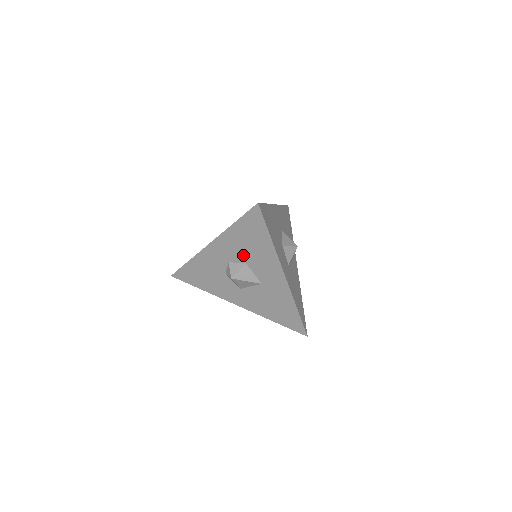
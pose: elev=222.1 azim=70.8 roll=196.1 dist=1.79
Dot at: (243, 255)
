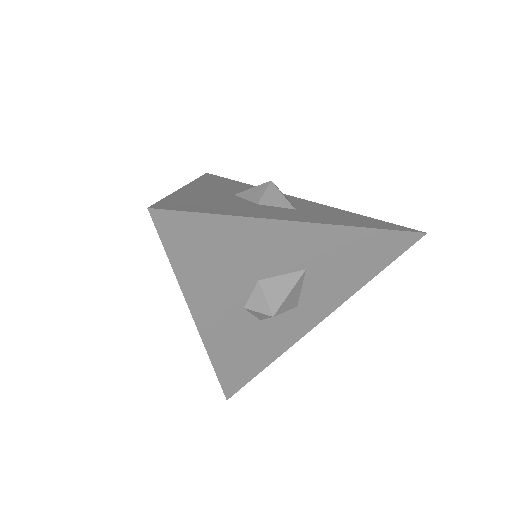
Dot at: (241, 279)
